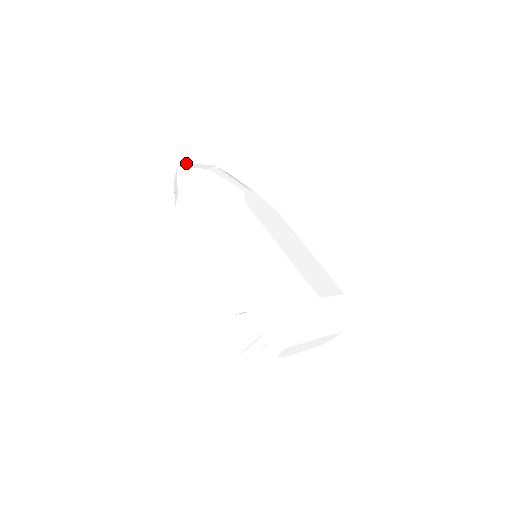
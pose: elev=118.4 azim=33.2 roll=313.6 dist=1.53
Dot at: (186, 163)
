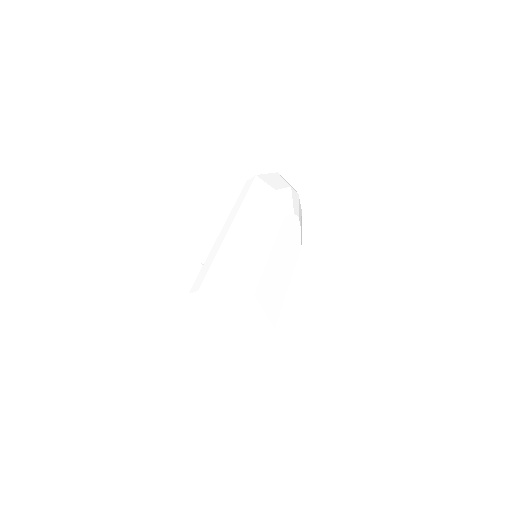
Dot at: occluded
